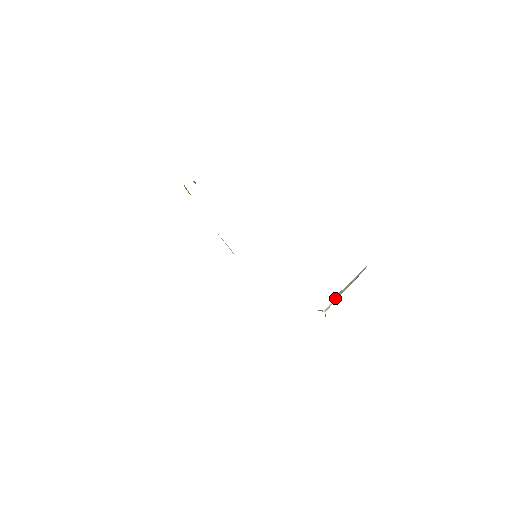
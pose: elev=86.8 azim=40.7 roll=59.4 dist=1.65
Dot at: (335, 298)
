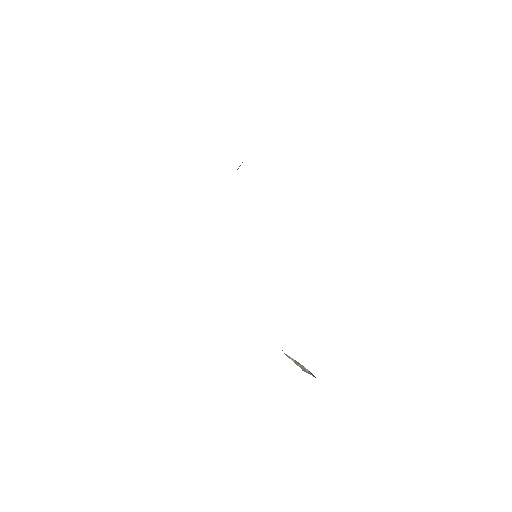
Dot at: occluded
